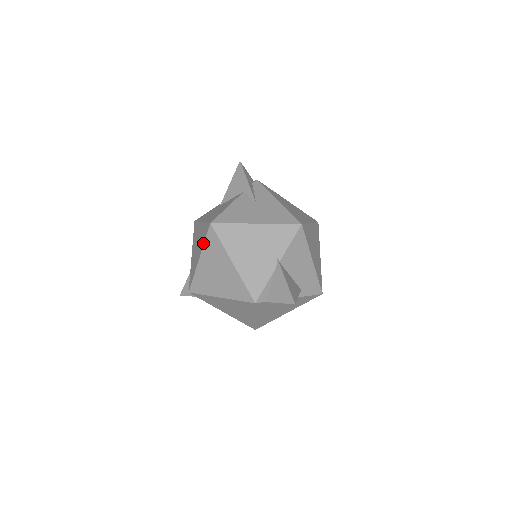
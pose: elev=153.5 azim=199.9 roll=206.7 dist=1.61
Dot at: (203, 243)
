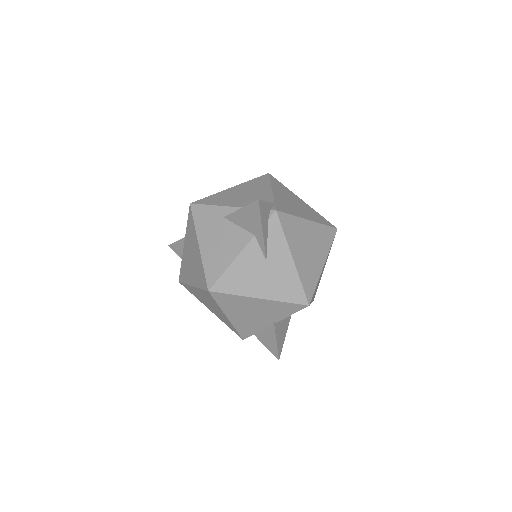
Dot at: (198, 286)
